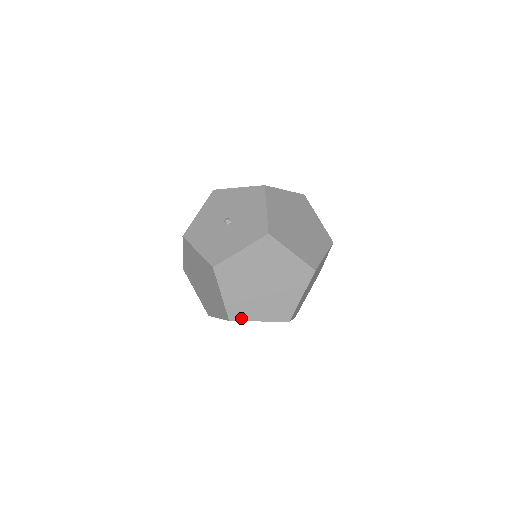
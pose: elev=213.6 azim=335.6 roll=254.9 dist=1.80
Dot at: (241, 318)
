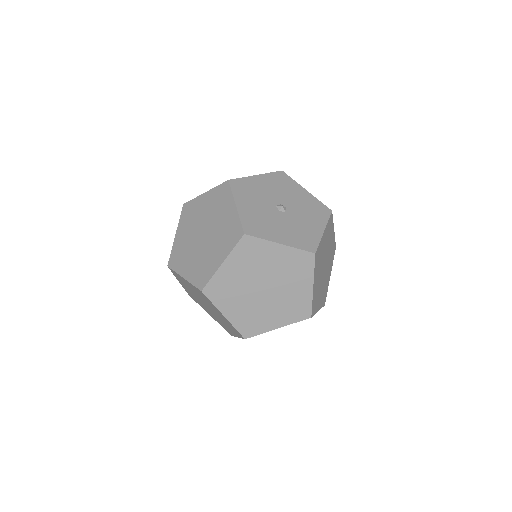
Dot at: (314, 311)
